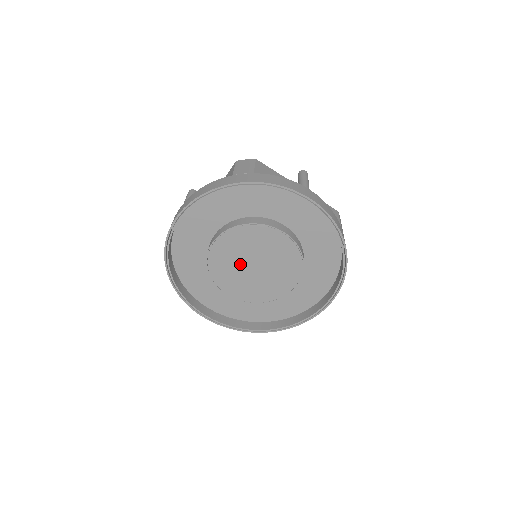
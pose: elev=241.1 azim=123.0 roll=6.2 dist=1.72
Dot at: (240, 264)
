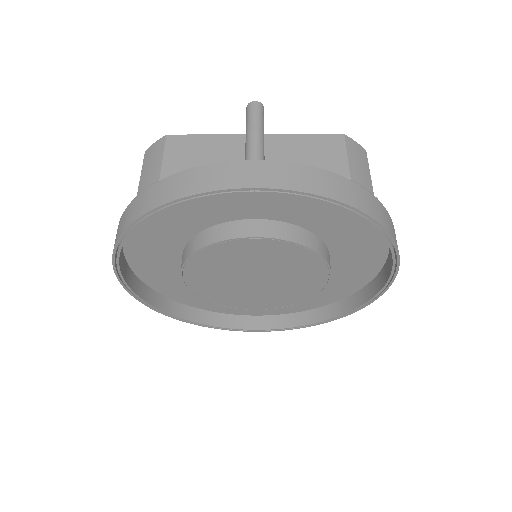
Dot at: (236, 284)
